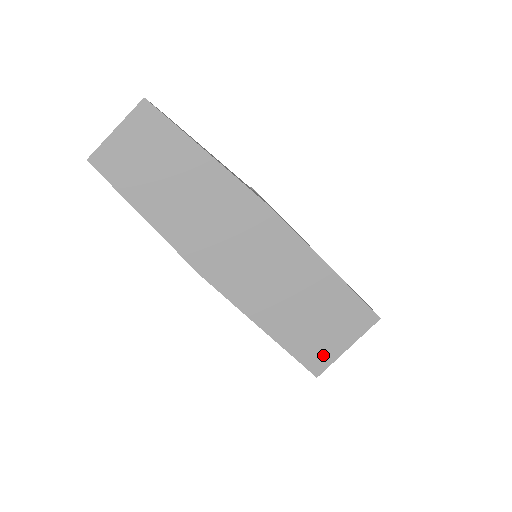
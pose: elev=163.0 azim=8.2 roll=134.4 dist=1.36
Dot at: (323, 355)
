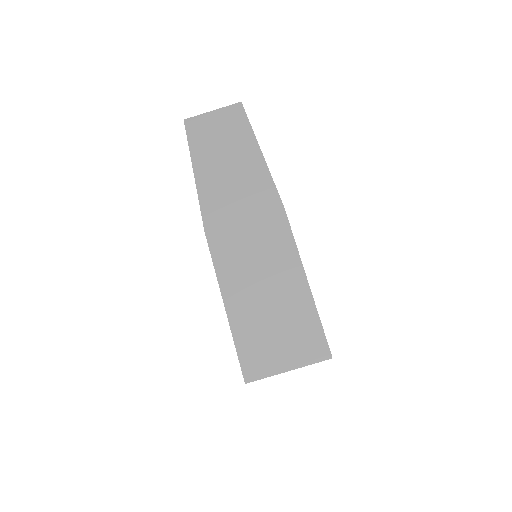
Dot at: (262, 363)
